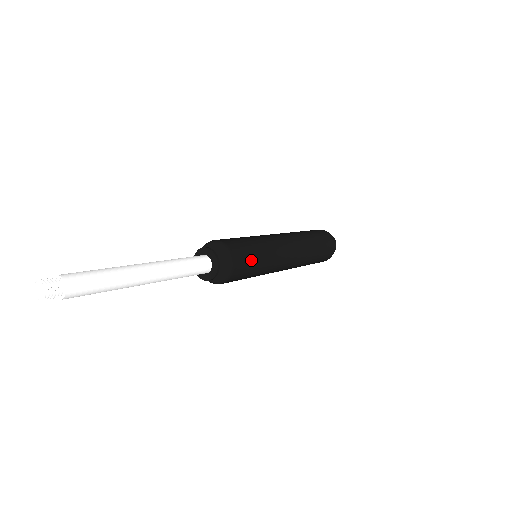
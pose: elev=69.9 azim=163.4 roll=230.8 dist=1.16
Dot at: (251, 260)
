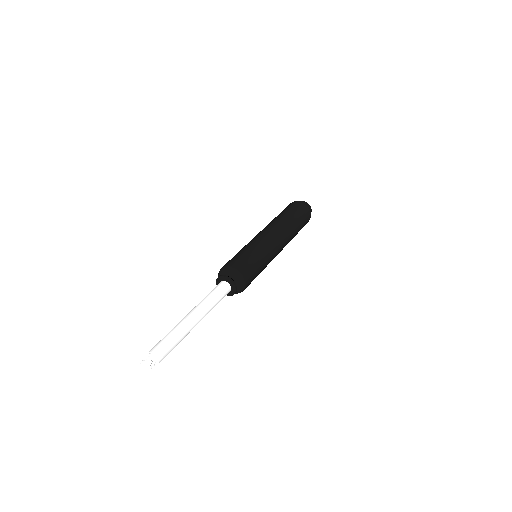
Dot at: (256, 273)
